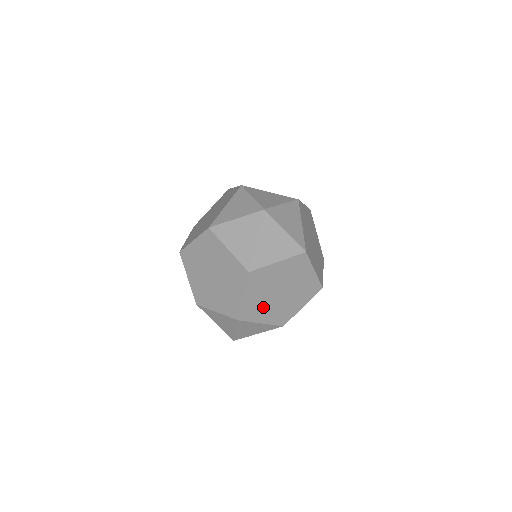
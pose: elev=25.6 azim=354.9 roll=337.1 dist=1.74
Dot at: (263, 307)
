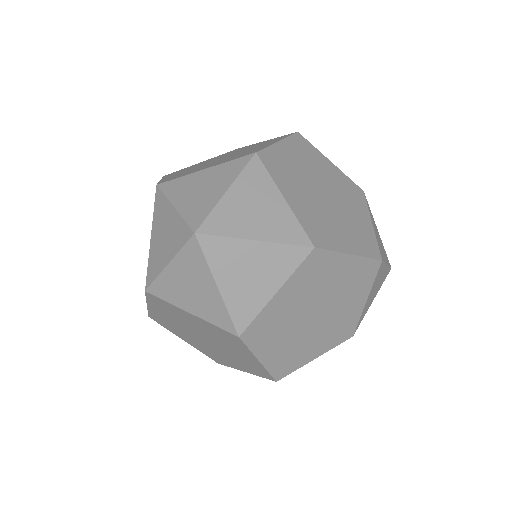
Dot at: (182, 331)
